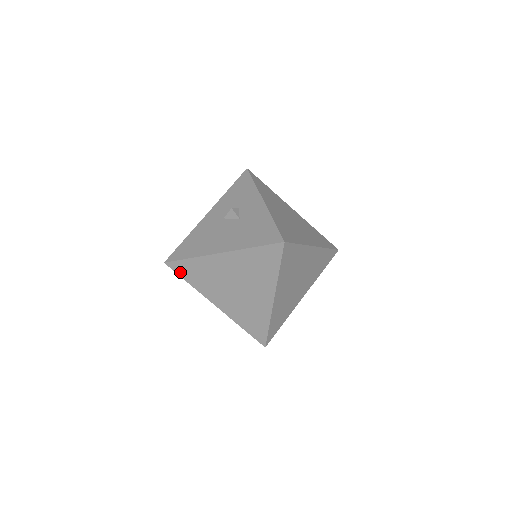
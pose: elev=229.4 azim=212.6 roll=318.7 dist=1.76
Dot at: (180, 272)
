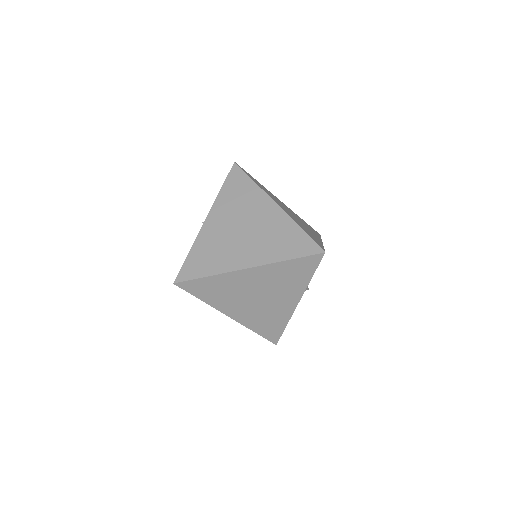
Dot at: occluded
